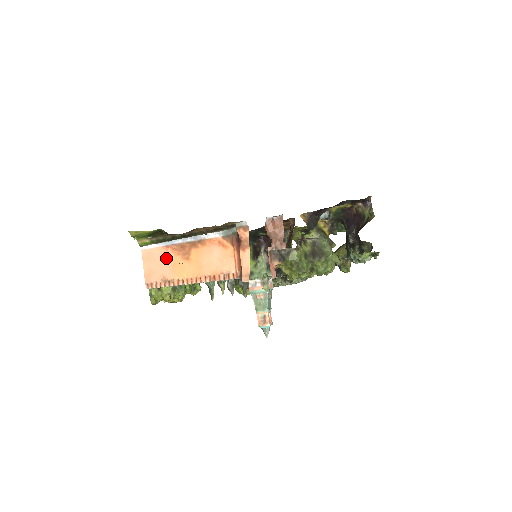
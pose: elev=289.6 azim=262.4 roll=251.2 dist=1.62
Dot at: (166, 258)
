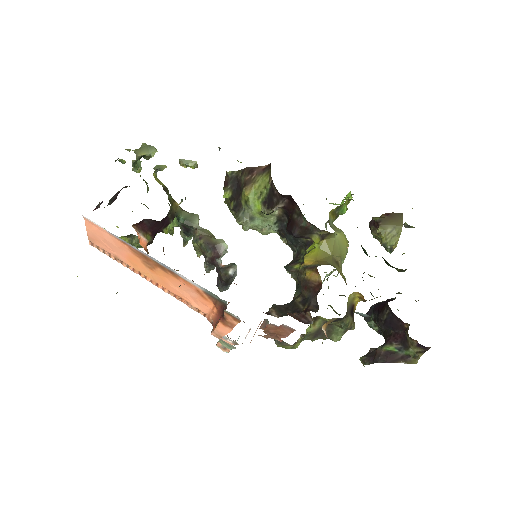
Dot at: (120, 247)
